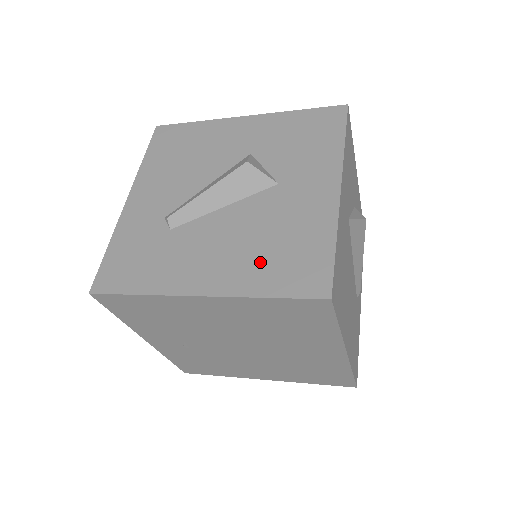
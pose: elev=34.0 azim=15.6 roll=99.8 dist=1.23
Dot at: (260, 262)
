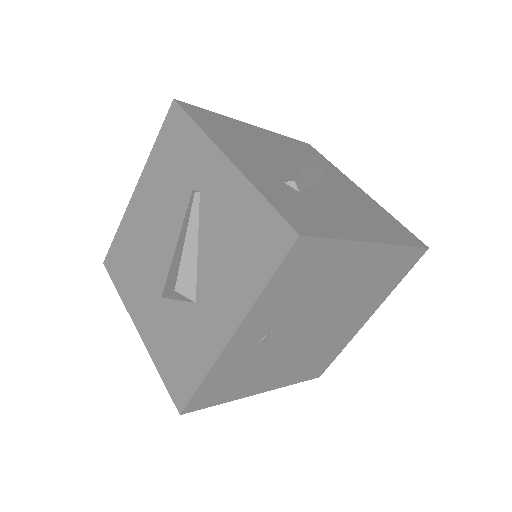
Dot at: (380, 224)
